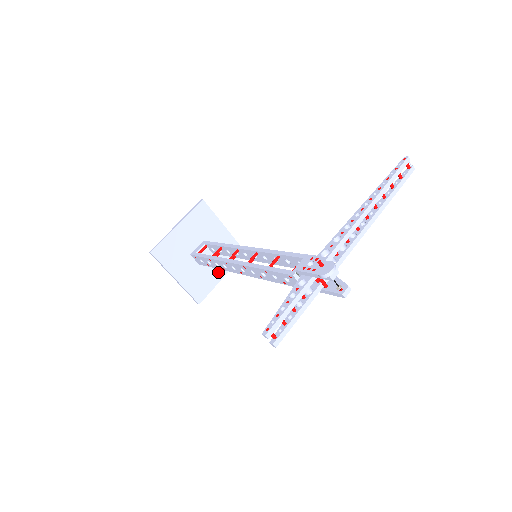
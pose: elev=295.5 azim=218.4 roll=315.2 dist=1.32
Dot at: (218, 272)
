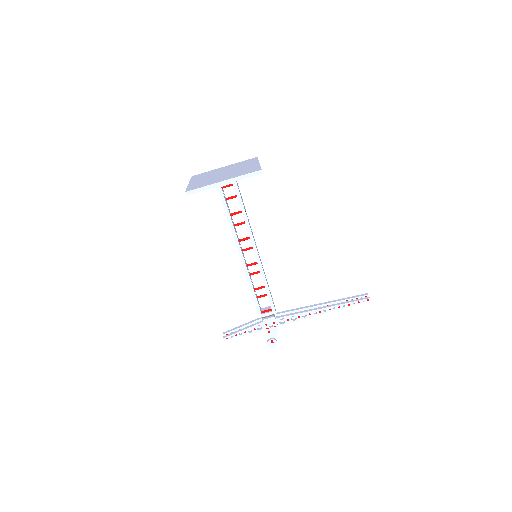
Dot at: occluded
